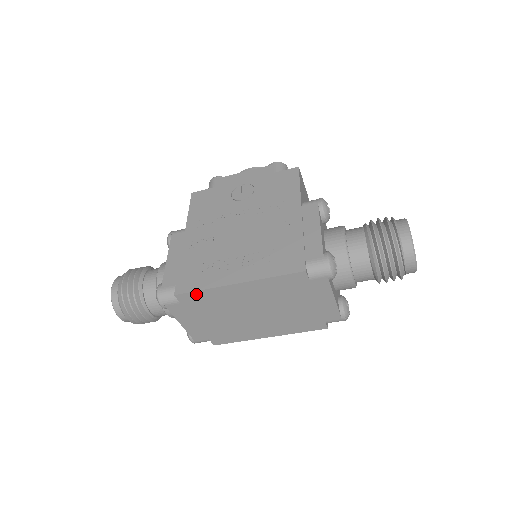
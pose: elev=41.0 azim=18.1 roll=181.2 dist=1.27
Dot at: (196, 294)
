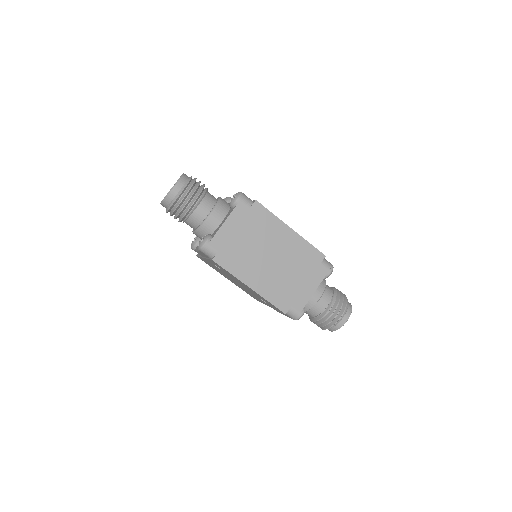
Dot at: (266, 212)
